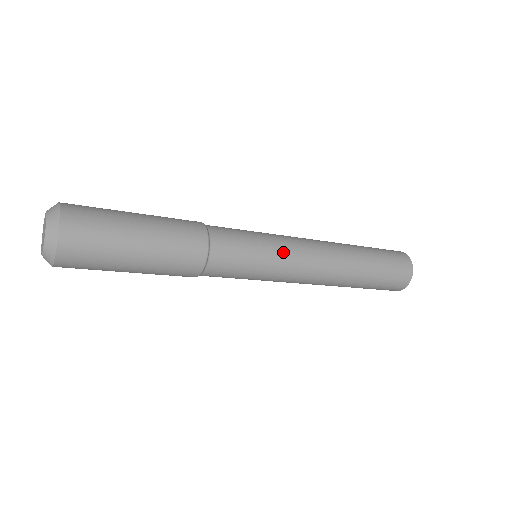
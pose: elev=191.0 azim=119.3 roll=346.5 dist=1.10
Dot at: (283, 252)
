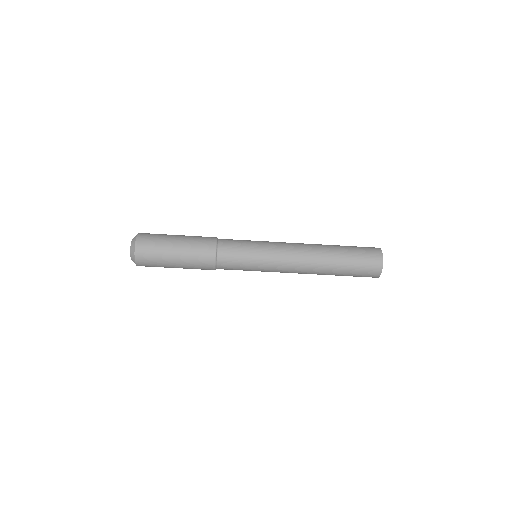
Dot at: (268, 255)
